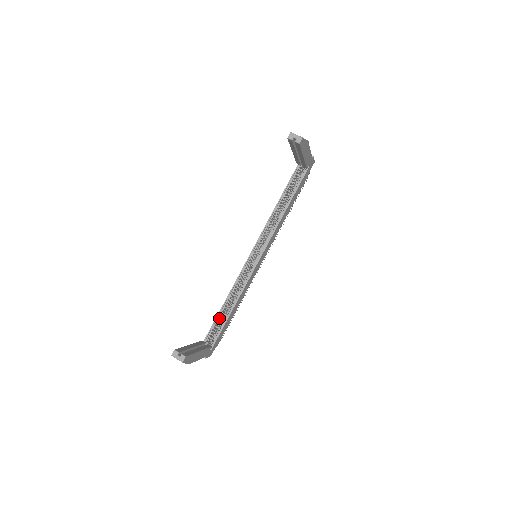
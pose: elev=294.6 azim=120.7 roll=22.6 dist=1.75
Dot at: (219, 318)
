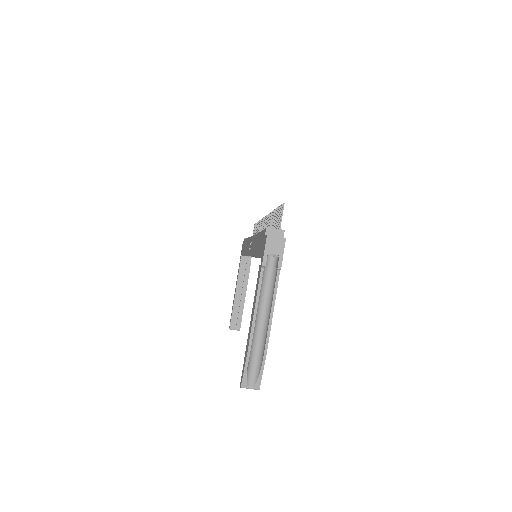
Dot at: occluded
